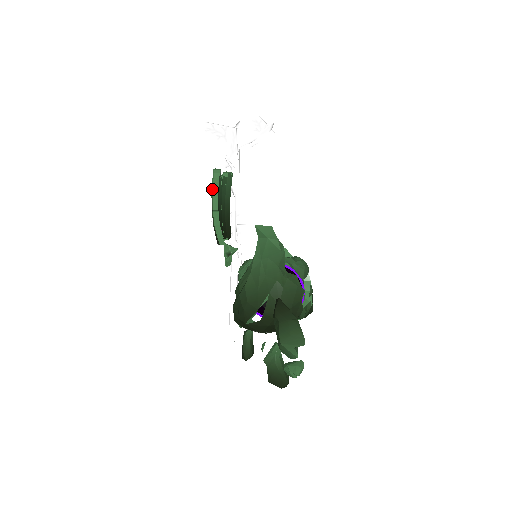
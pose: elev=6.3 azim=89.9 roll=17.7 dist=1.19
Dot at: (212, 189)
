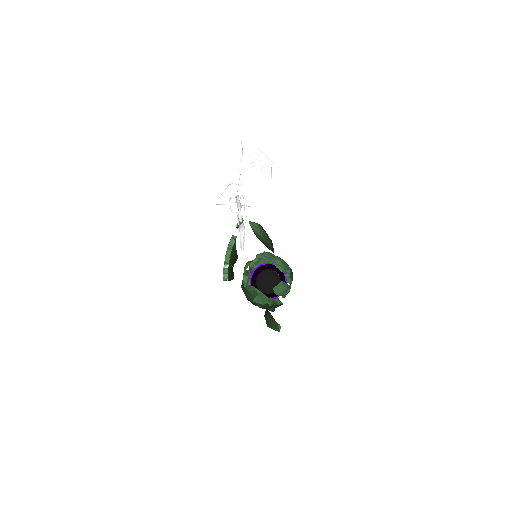
Dot at: (223, 280)
